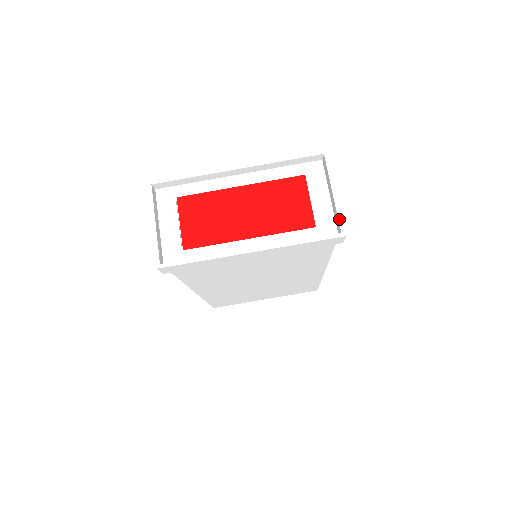
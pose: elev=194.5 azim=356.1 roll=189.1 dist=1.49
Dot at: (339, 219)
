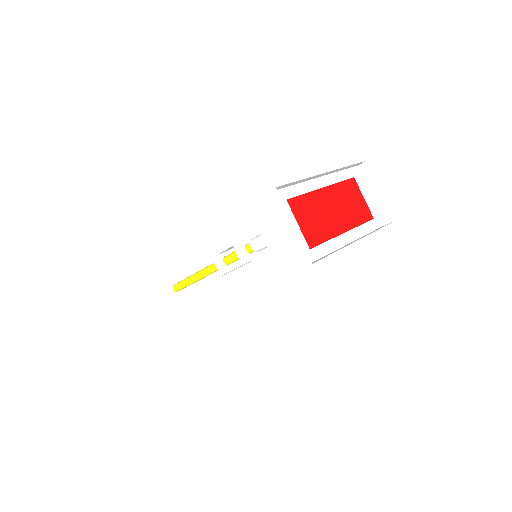
Dot at: (391, 211)
